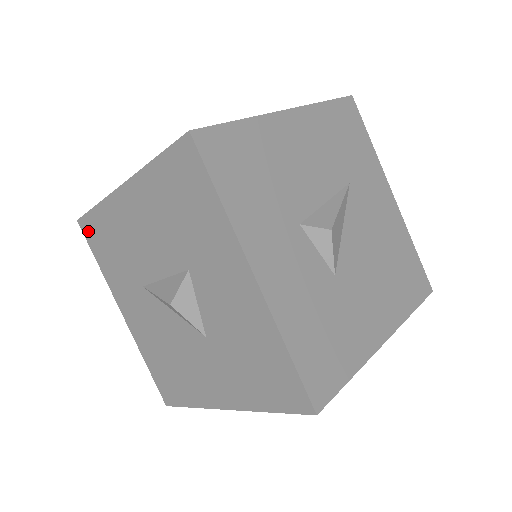
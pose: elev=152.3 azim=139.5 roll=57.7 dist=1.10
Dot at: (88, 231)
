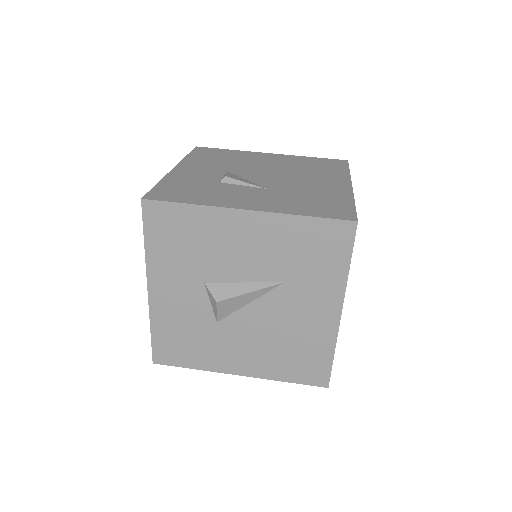
Dot at: occluded
